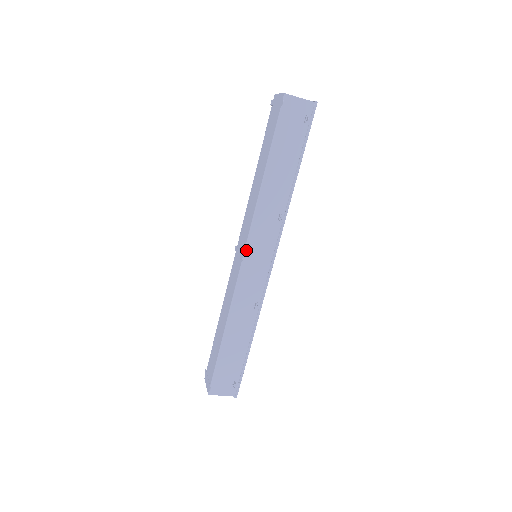
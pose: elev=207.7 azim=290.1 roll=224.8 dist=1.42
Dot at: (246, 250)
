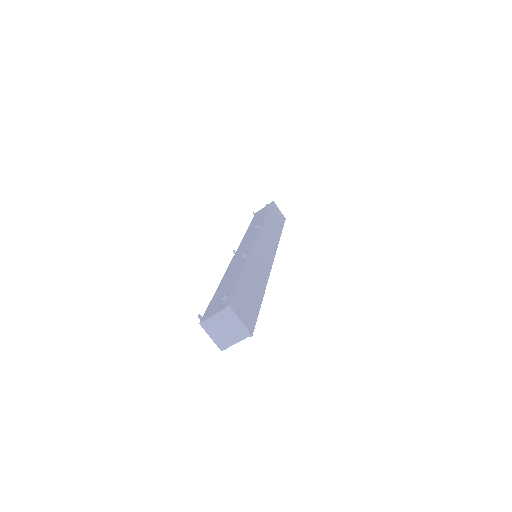
Dot at: (238, 249)
